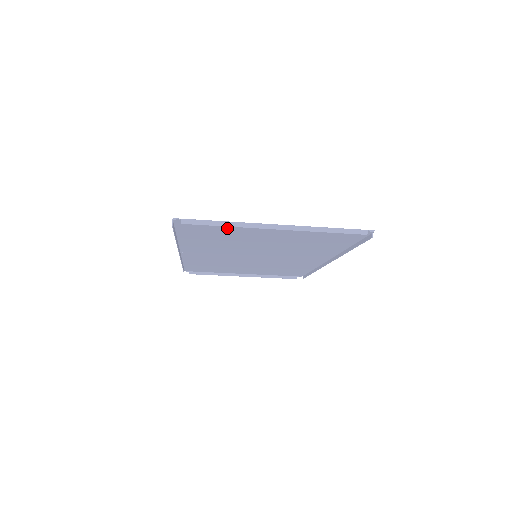
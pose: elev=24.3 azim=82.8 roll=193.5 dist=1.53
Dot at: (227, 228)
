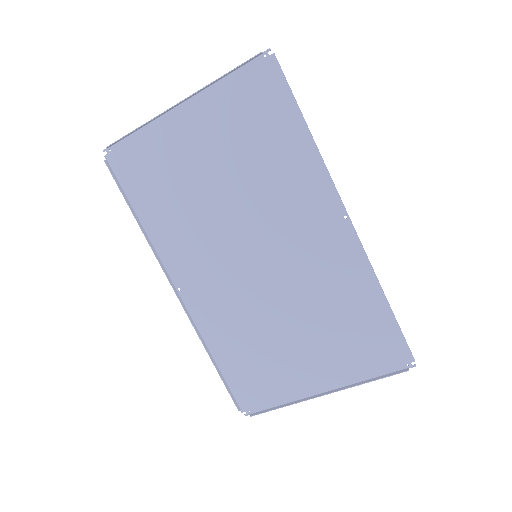
Dot at: (154, 150)
